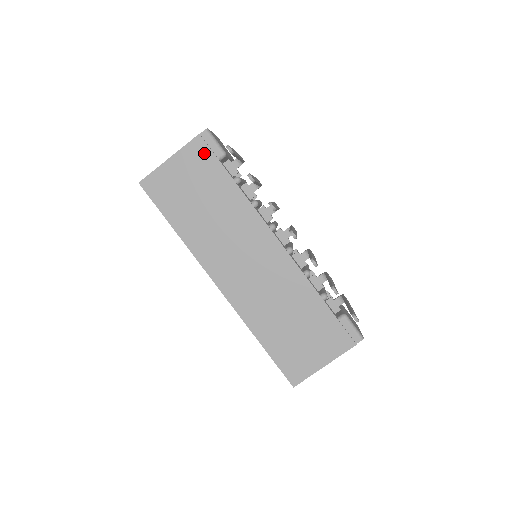
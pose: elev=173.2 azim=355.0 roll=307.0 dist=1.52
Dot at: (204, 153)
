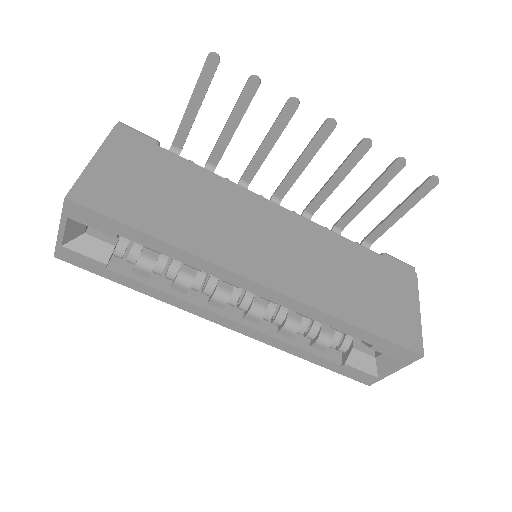
Dot at: (136, 142)
